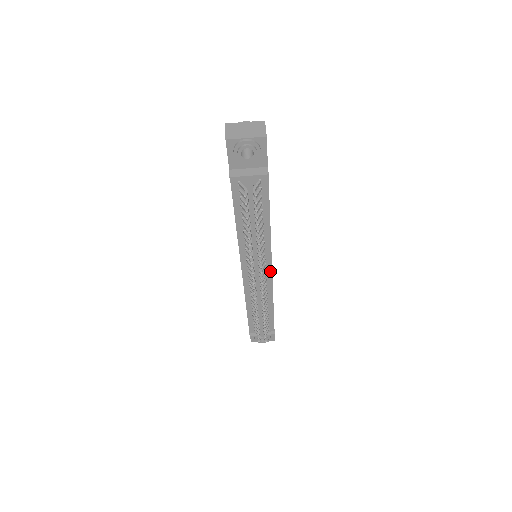
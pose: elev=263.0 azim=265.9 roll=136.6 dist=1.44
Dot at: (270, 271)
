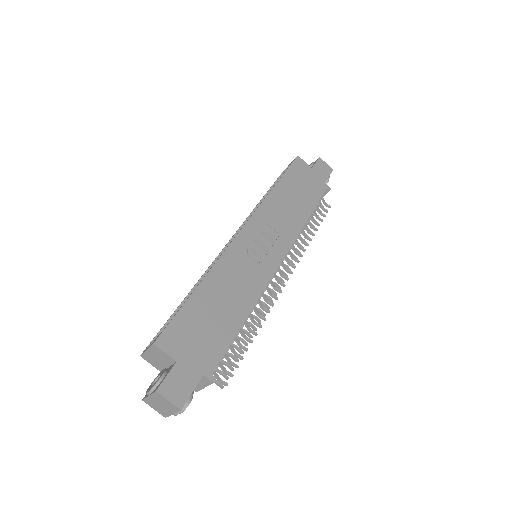
Dot at: (281, 261)
